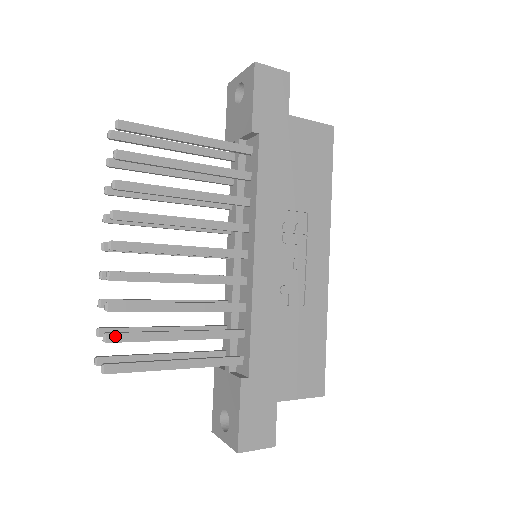
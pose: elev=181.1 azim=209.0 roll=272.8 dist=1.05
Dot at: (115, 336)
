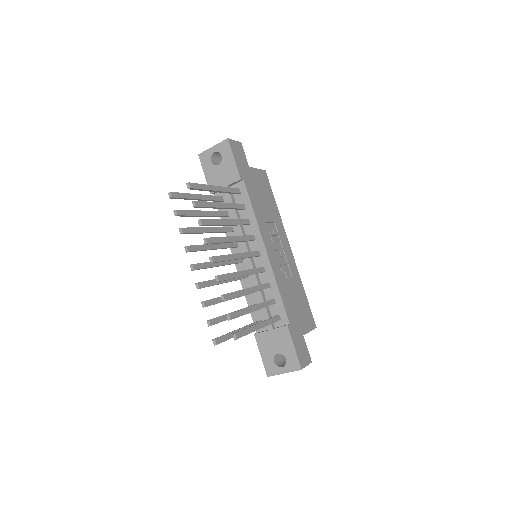
Dot at: (232, 315)
